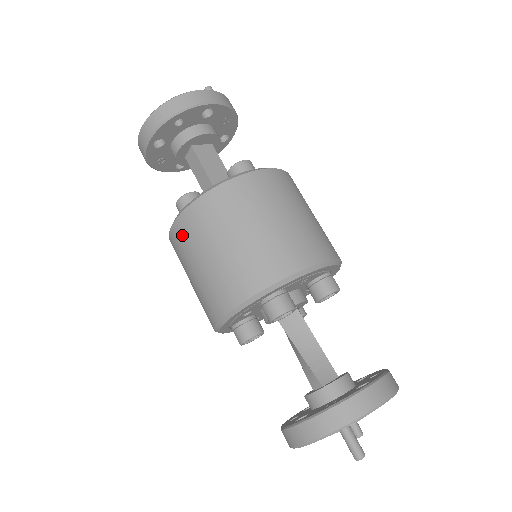
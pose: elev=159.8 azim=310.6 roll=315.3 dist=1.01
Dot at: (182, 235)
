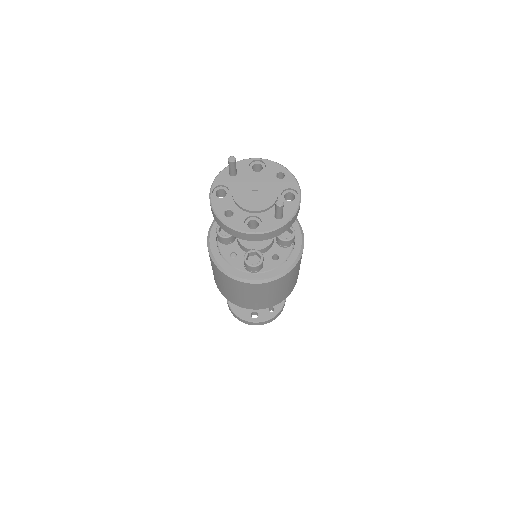
Dot at: occluded
